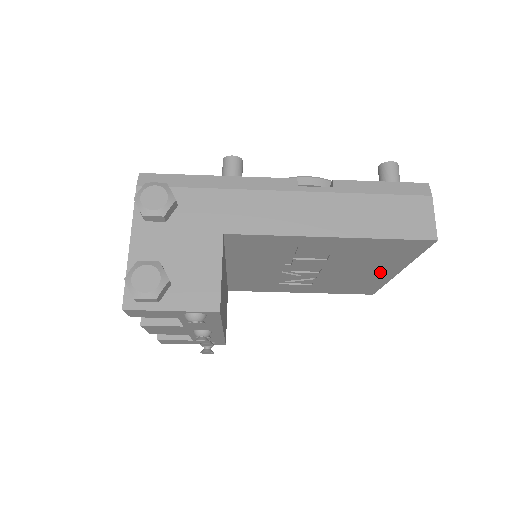
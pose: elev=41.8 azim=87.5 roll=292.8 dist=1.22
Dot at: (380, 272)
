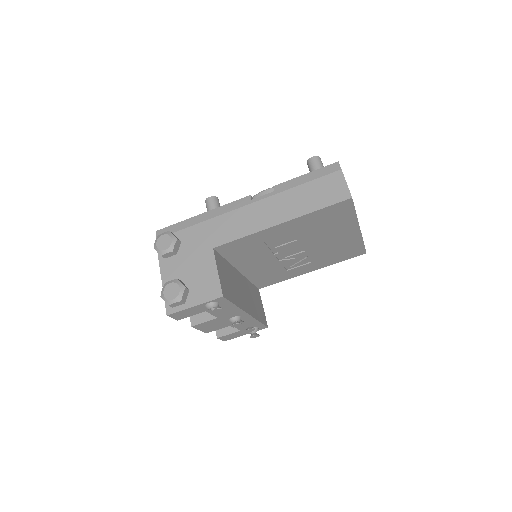
Dot at: (346, 234)
